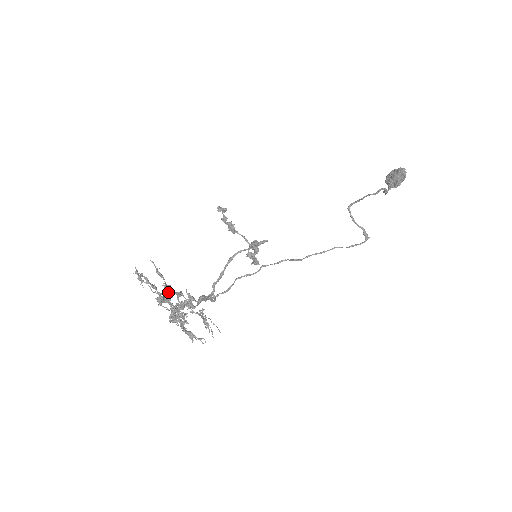
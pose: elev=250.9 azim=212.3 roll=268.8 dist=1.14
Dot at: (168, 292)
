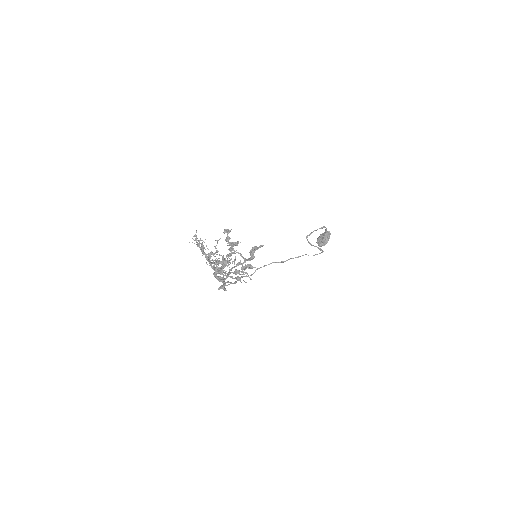
Dot at: (216, 250)
